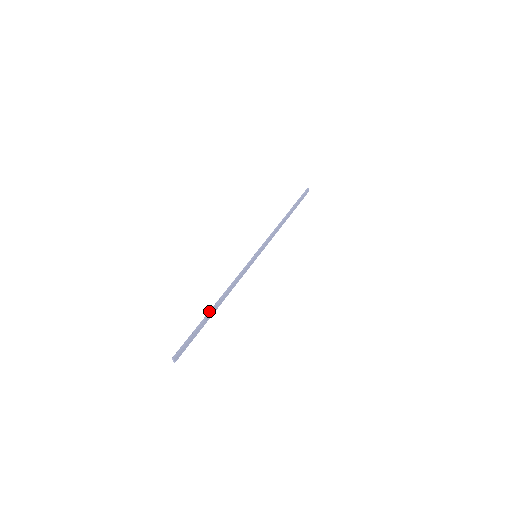
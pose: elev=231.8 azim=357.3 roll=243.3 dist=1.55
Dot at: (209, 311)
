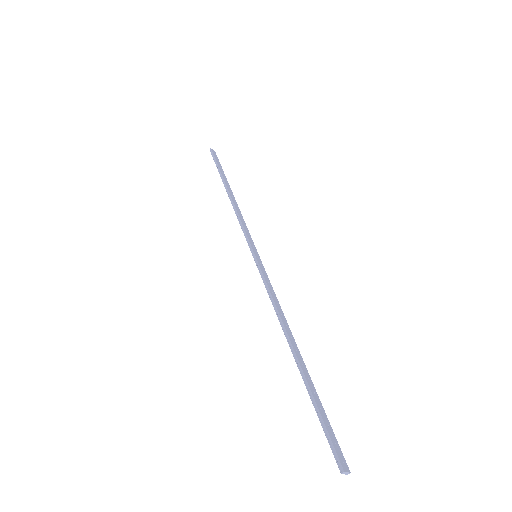
Dot at: (297, 366)
